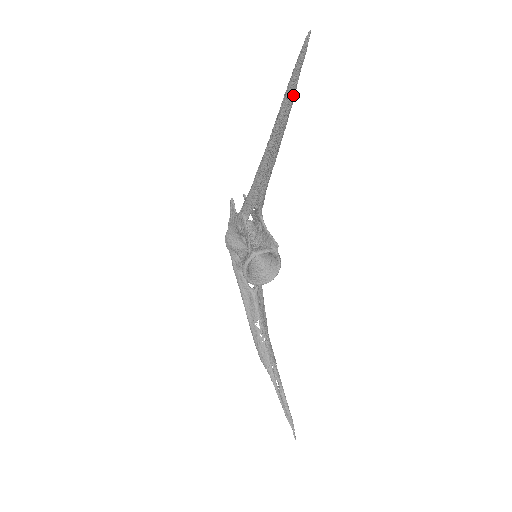
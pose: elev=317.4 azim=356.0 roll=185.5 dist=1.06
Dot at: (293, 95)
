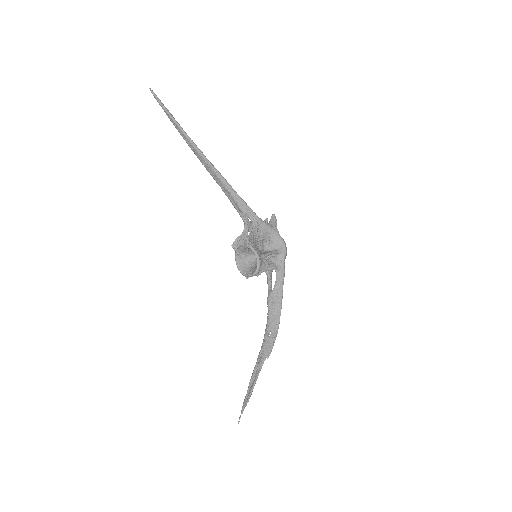
Dot at: (176, 124)
